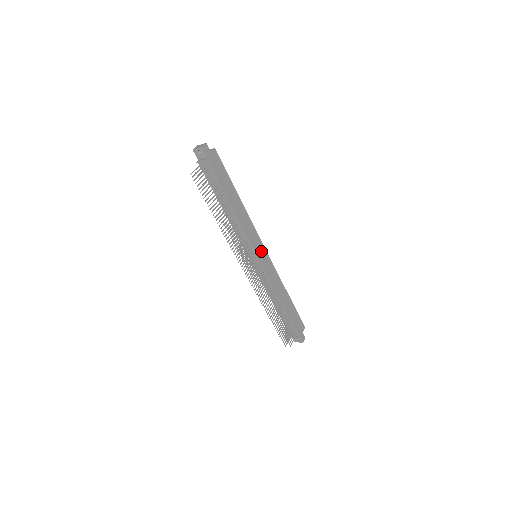
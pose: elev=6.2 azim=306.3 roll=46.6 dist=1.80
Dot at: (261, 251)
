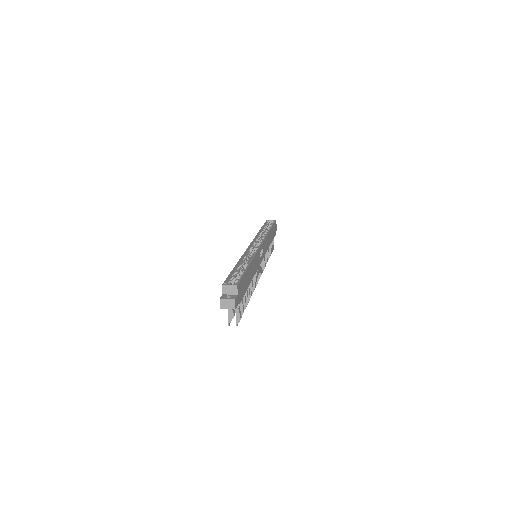
Dot at: (261, 252)
